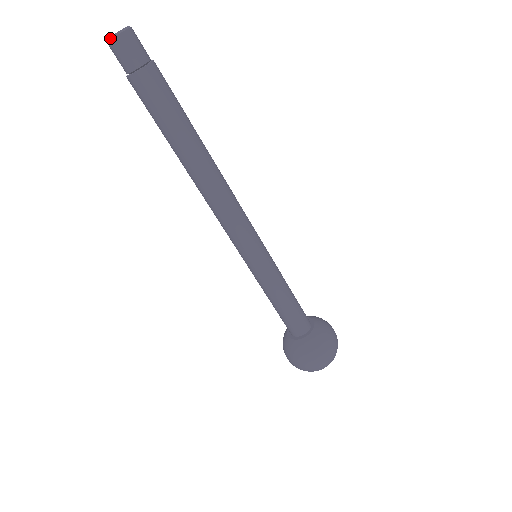
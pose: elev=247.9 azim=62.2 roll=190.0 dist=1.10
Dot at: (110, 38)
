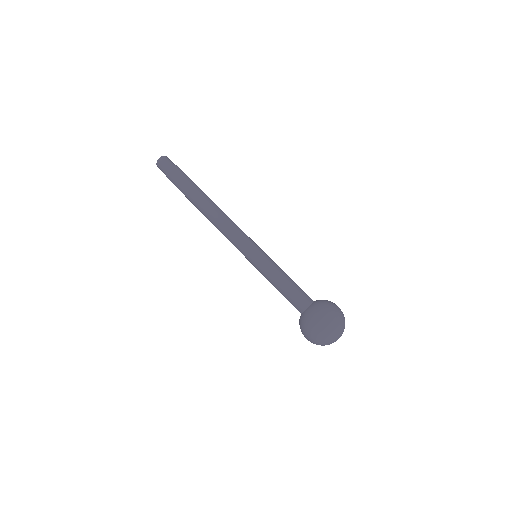
Dot at: (156, 163)
